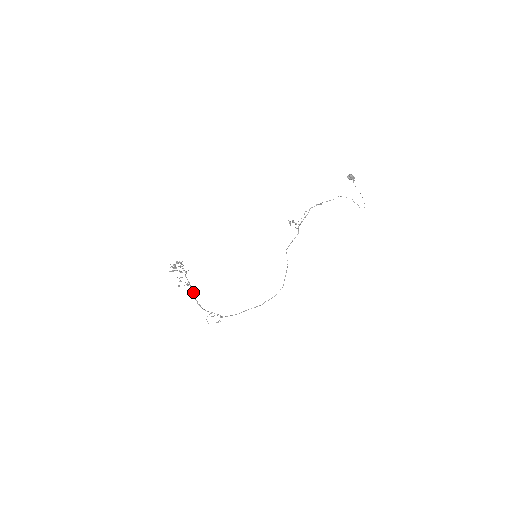
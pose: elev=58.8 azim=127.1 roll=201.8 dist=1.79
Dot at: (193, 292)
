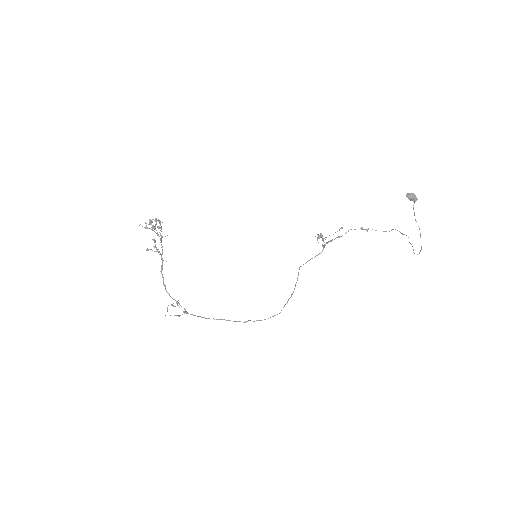
Dot at: (162, 265)
